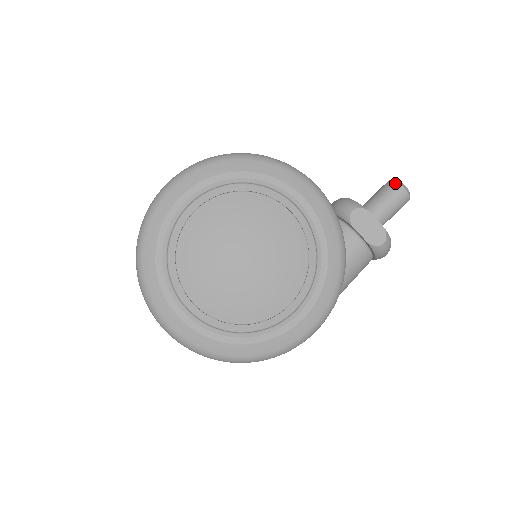
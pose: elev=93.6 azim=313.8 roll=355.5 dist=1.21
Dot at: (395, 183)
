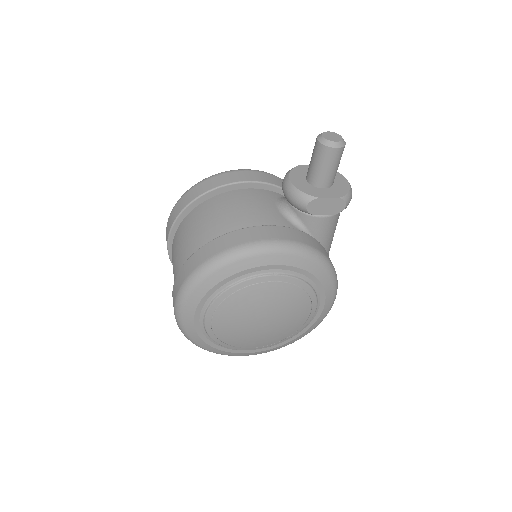
Dot at: (325, 148)
